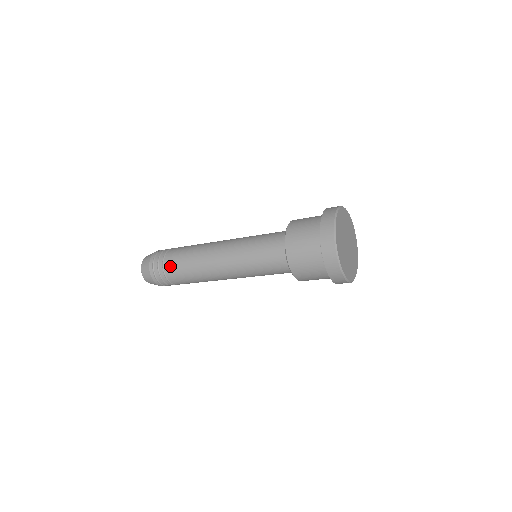
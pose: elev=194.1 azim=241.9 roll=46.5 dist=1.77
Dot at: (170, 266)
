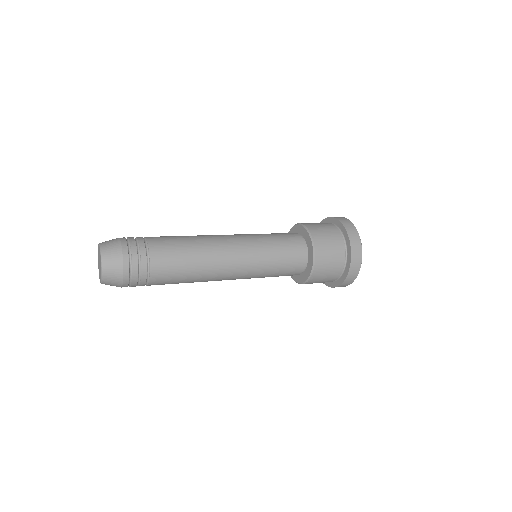
Dot at: (159, 252)
